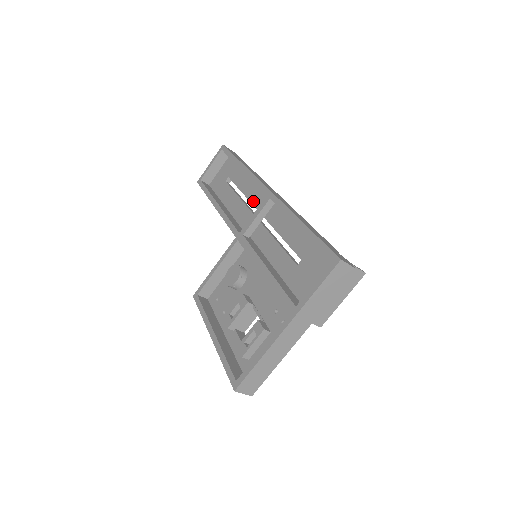
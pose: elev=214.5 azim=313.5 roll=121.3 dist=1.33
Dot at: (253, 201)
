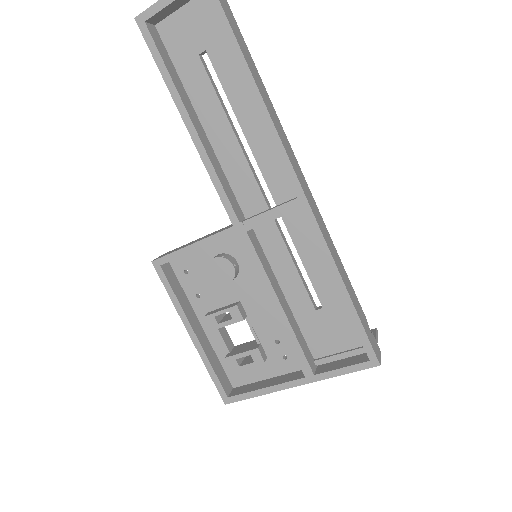
Dot at: (259, 158)
